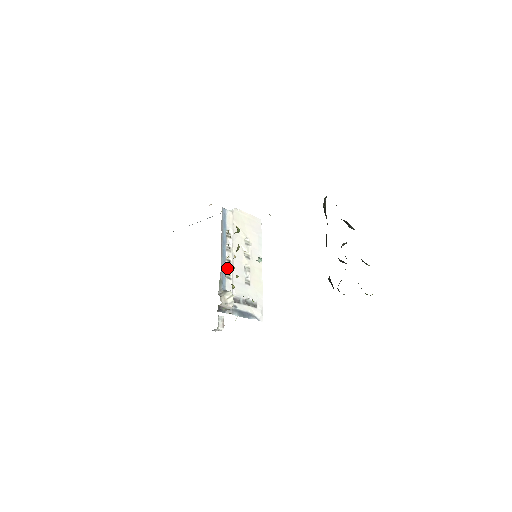
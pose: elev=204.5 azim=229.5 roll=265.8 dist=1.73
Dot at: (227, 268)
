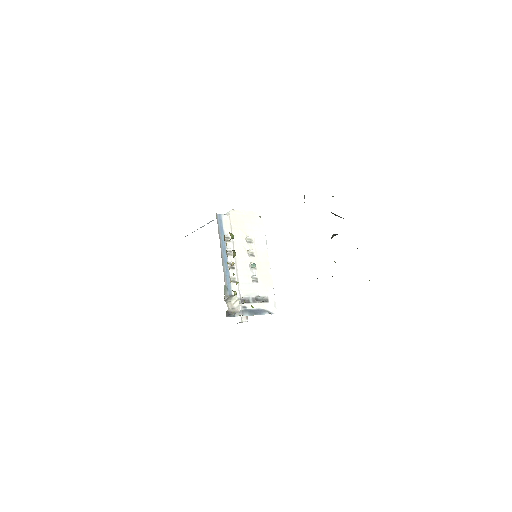
Dot at: (231, 272)
